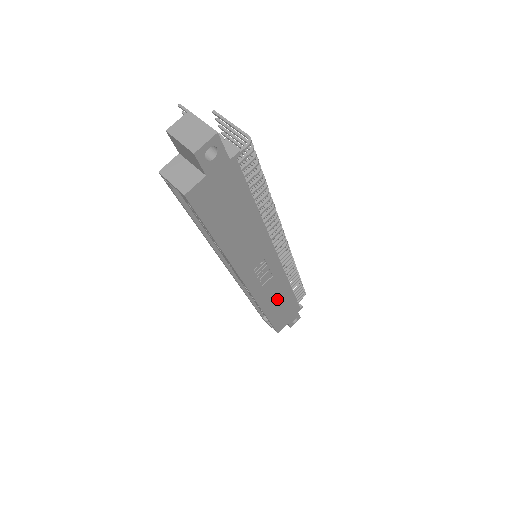
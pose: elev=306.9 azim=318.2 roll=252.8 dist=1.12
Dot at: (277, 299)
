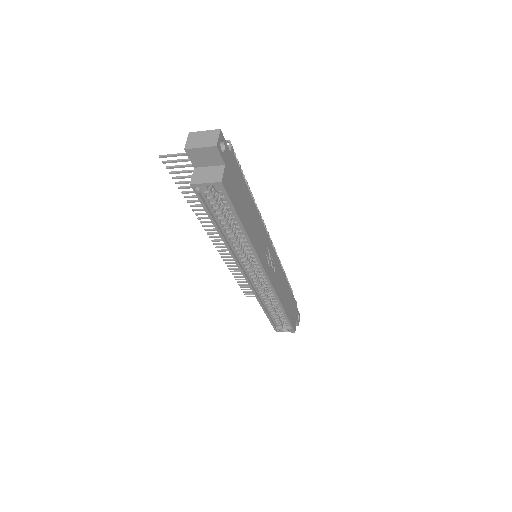
Dot at: (284, 291)
